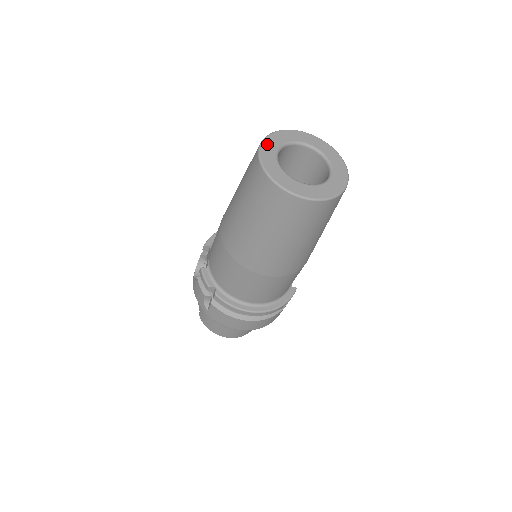
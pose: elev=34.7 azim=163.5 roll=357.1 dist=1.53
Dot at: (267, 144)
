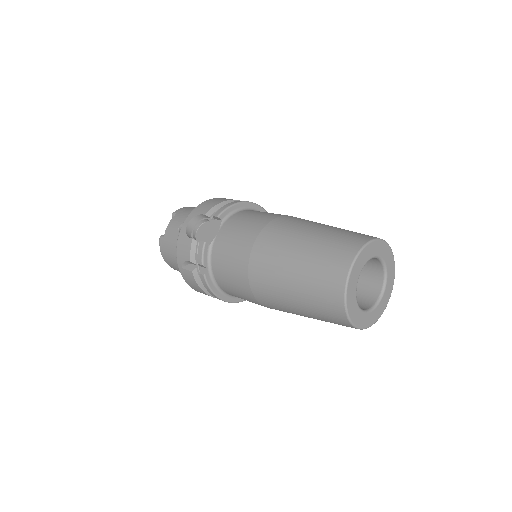
Dot at: (361, 257)
